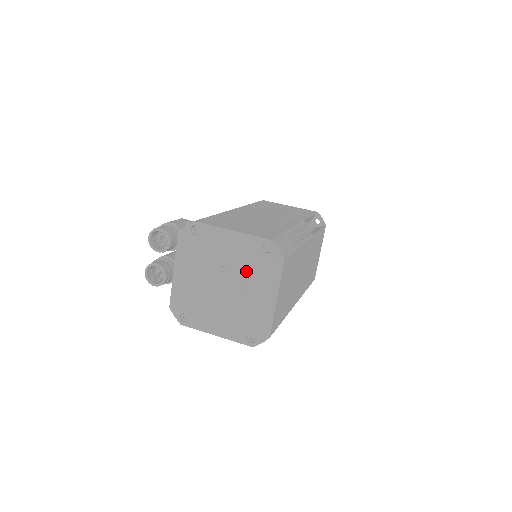
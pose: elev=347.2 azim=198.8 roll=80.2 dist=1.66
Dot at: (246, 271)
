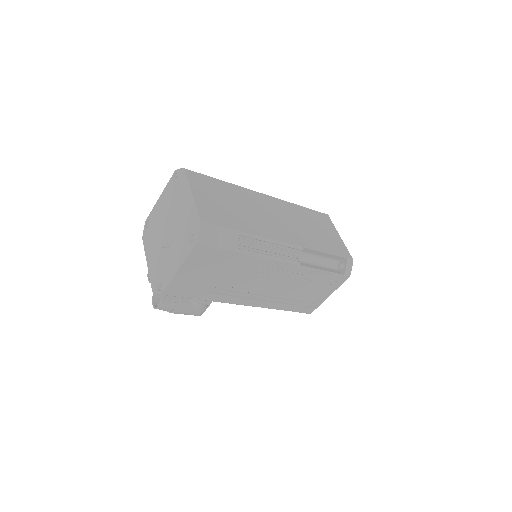
Dot at: (173, 205)
